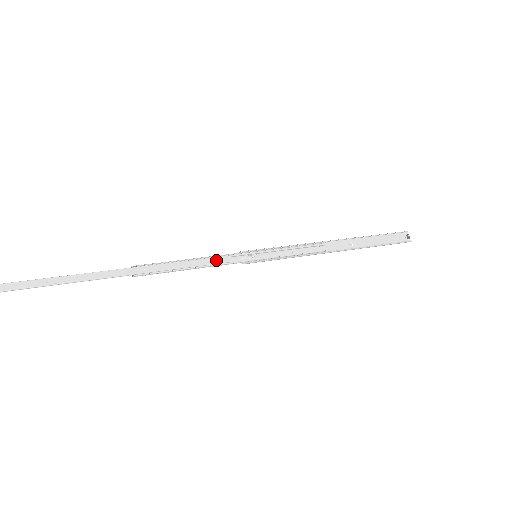
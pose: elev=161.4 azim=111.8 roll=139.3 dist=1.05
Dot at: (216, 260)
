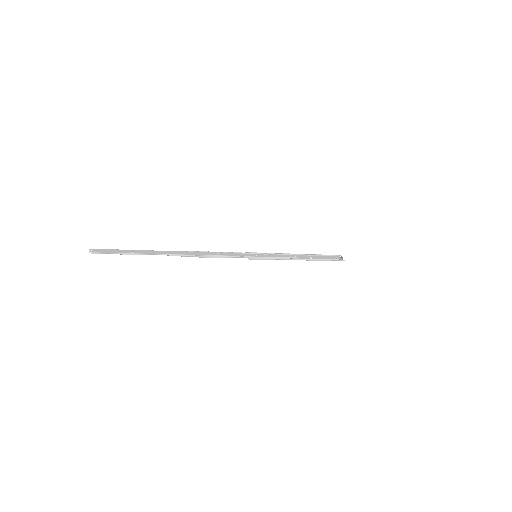
Dot at: (232, 254)
